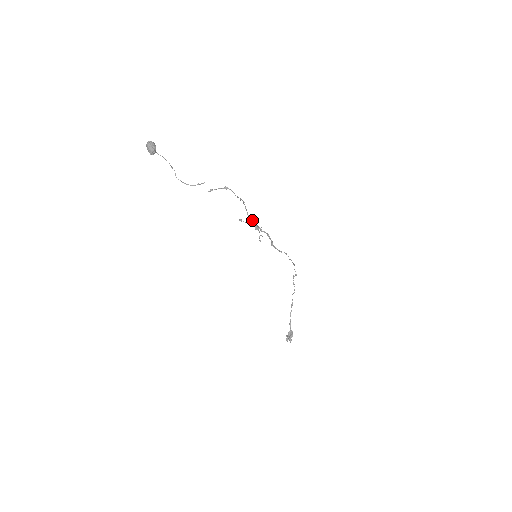
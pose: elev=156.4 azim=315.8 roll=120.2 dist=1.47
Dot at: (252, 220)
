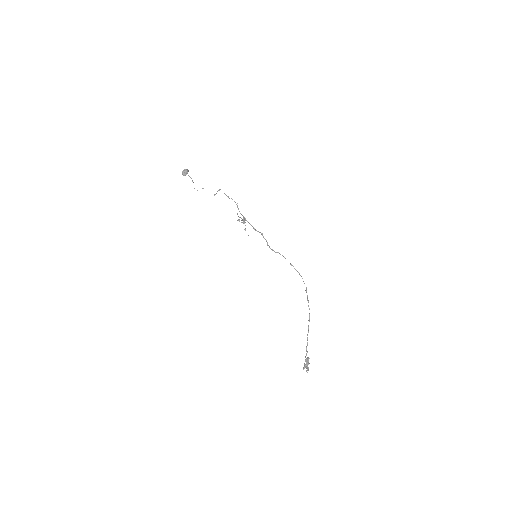
Dot at: (243, 217)
